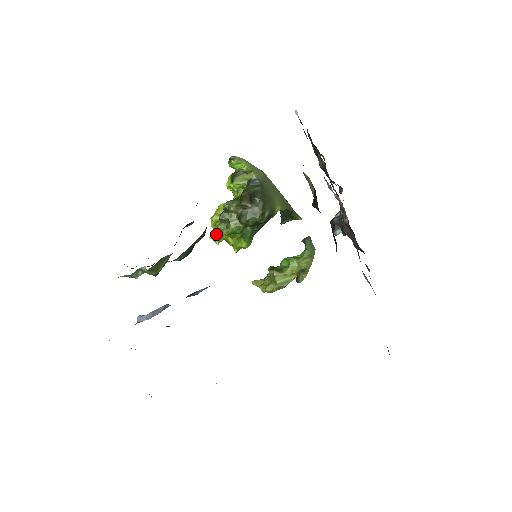
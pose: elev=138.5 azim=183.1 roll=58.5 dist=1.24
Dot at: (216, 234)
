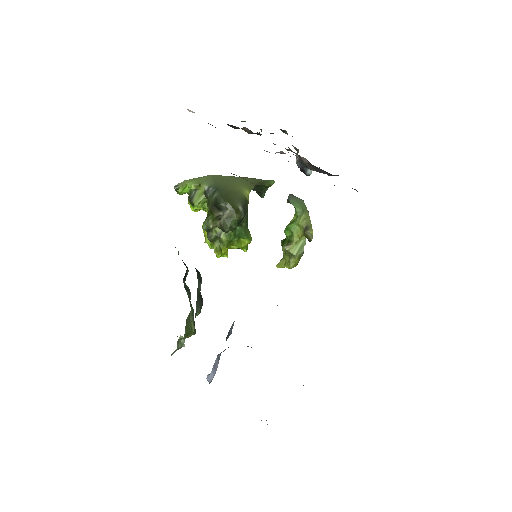
Dot at: (217, 254)
